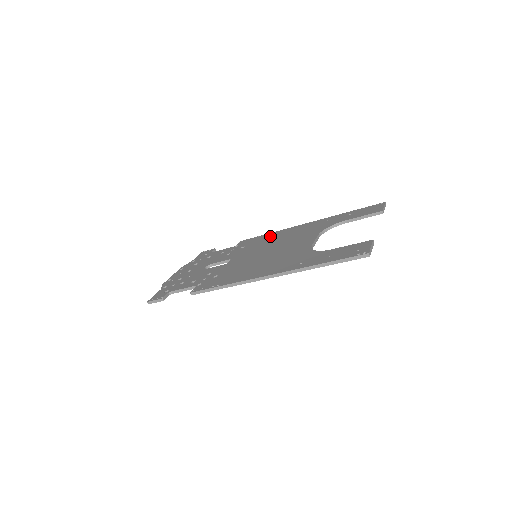
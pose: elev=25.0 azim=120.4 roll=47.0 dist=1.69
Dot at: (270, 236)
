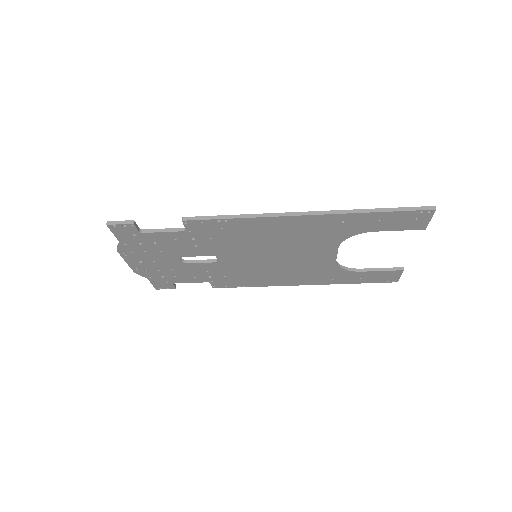
Dot at: occluded
